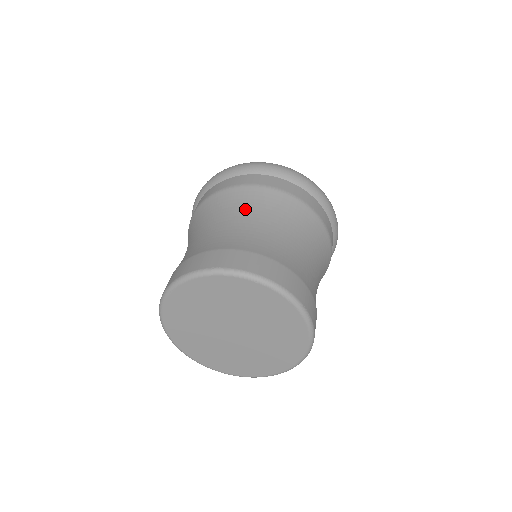
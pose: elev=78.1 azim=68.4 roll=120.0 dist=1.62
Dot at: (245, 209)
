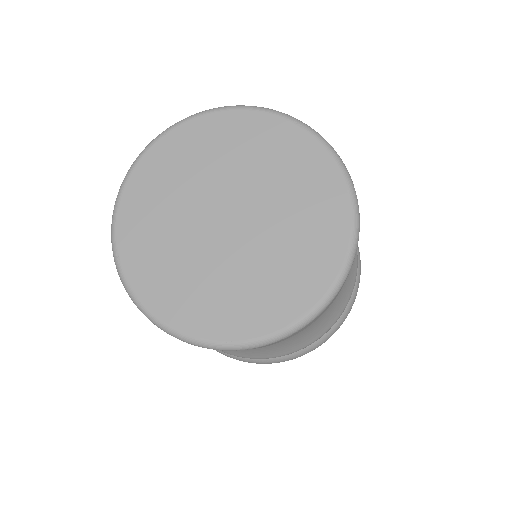
Dot at: occluded
